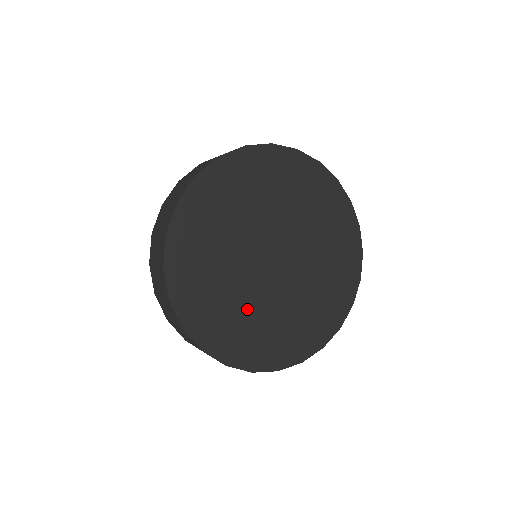
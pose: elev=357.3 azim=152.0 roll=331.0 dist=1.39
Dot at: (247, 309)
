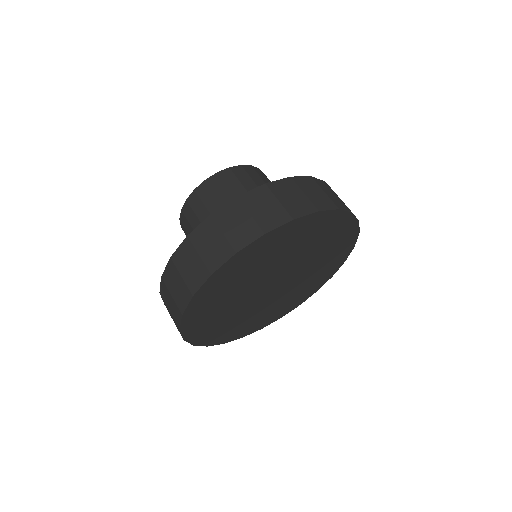
Dot at: (237, 316)
